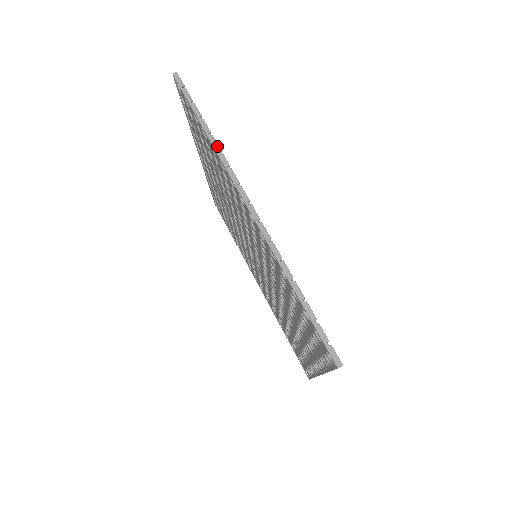
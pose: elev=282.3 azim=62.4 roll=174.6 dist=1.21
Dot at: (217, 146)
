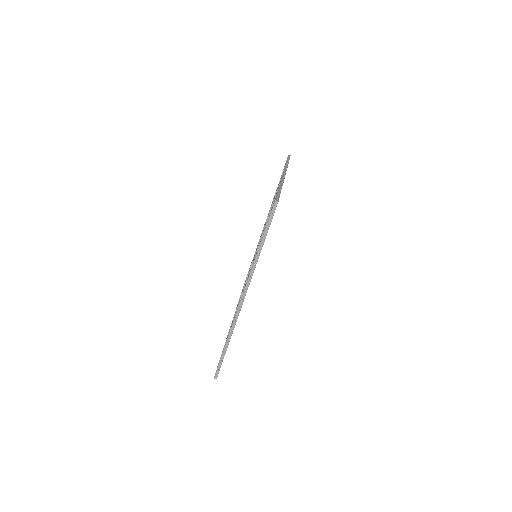
Dot at: (256, 261)
